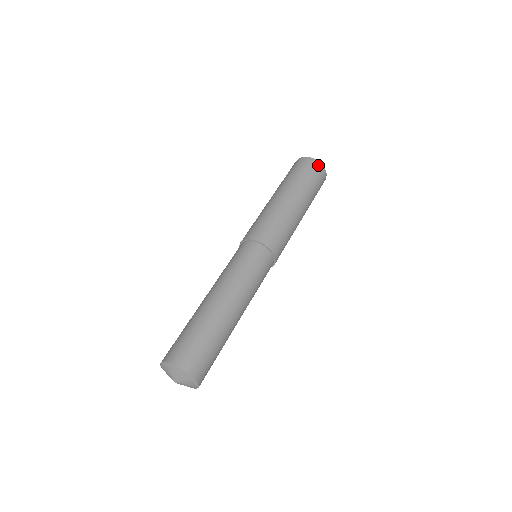
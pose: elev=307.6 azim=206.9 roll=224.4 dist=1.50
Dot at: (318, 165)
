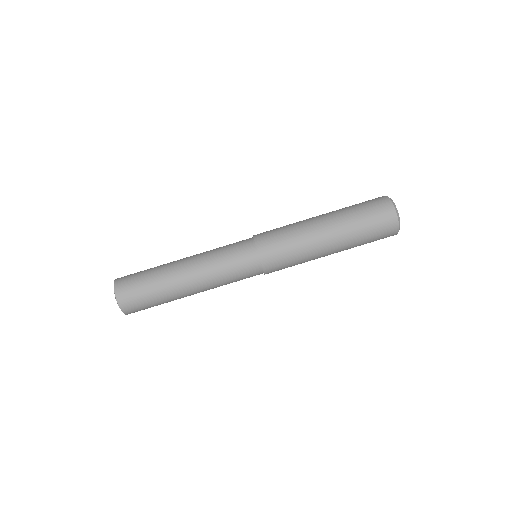
Dot at: occluded
